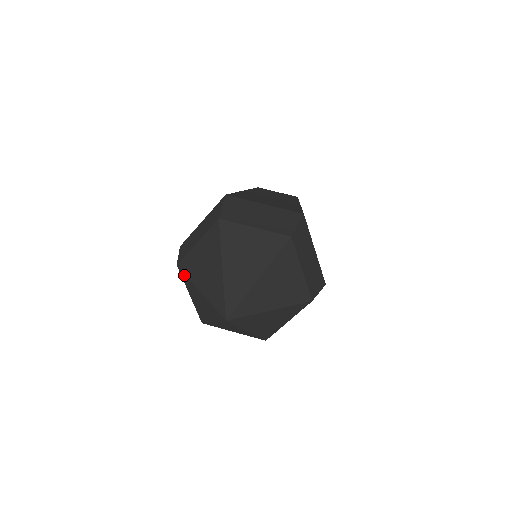
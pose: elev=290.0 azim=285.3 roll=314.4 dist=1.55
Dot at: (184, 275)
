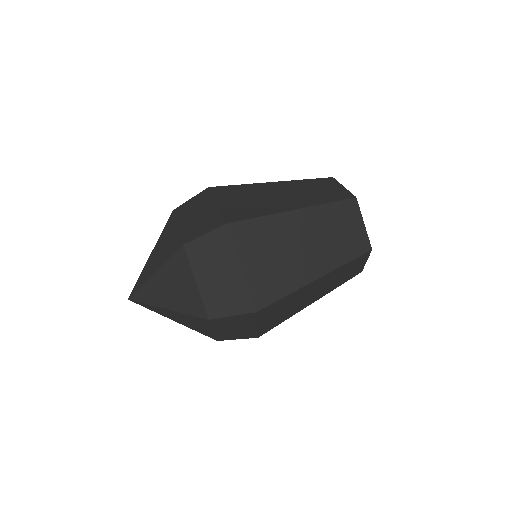
Dot at: occluded
